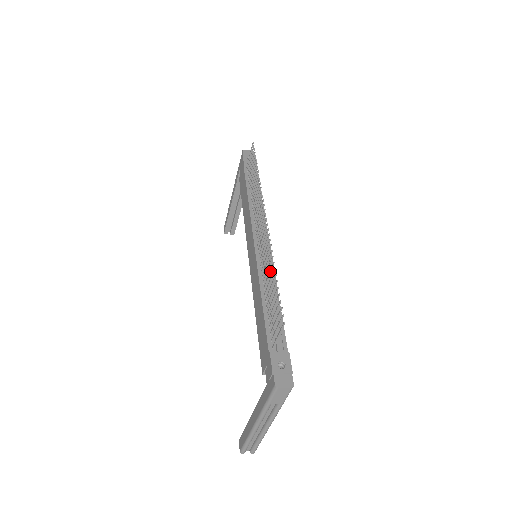
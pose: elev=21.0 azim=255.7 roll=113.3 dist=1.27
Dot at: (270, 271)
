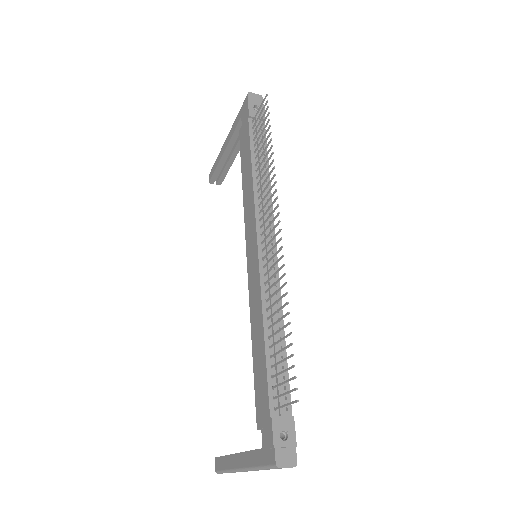
Dot at: (280, 308)
